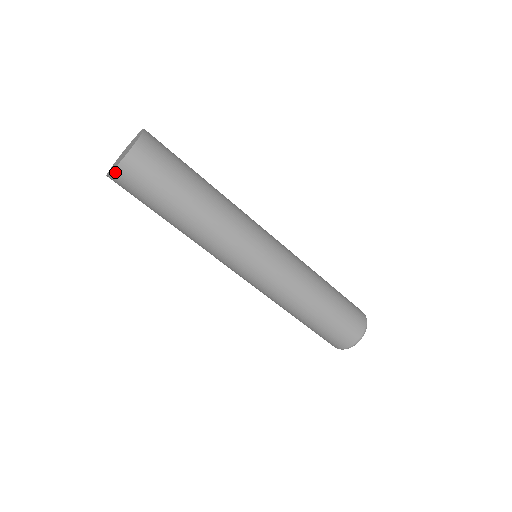
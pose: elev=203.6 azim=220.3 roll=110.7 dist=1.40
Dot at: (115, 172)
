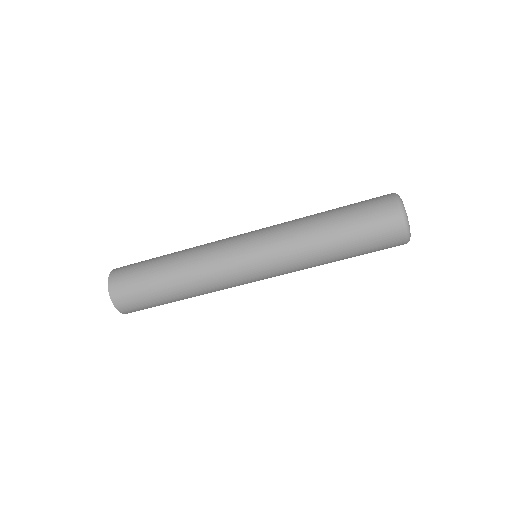
Dot at: (119, 310)
